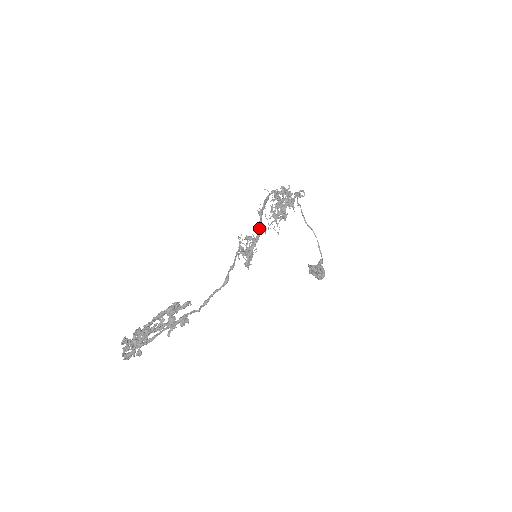
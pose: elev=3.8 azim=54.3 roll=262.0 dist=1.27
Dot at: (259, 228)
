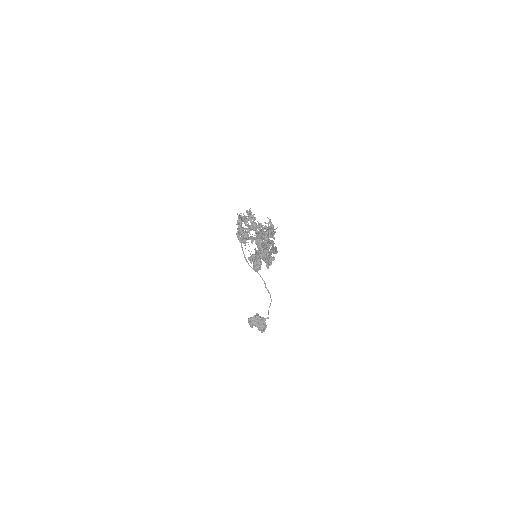
Dot at: (256, 227)
